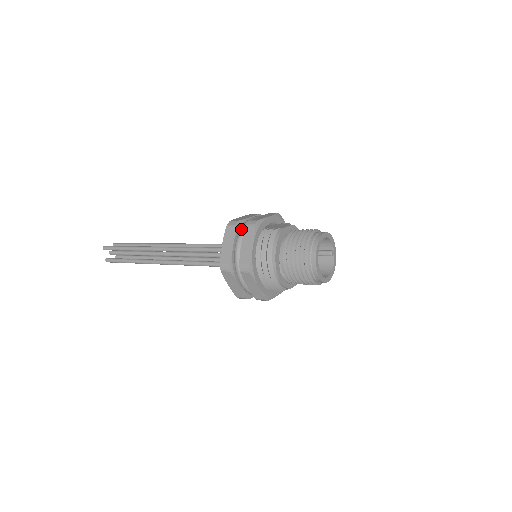
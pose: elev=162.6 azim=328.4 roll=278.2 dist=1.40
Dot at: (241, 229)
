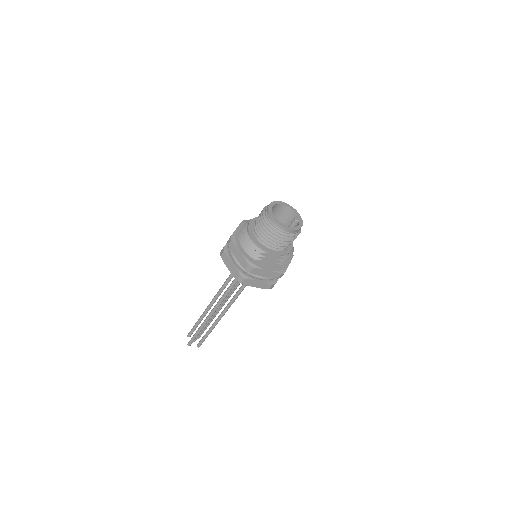
Dot at: occluded
